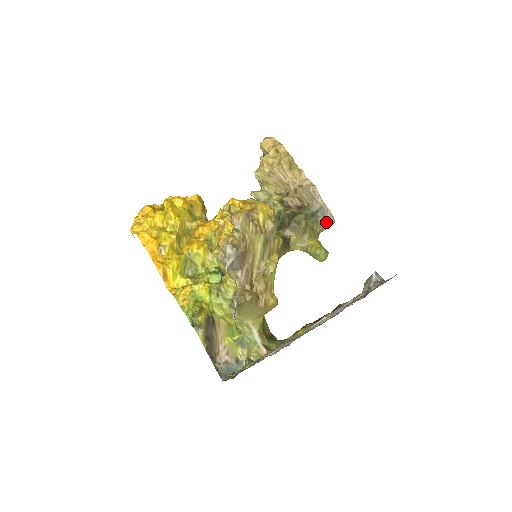
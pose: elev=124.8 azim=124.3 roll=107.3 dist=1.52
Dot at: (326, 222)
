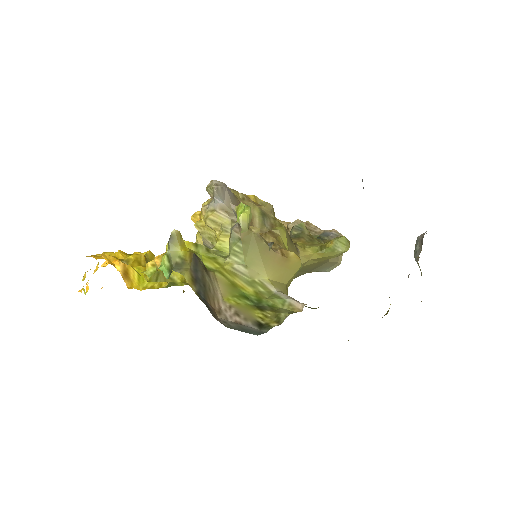
Dot at: occluded
